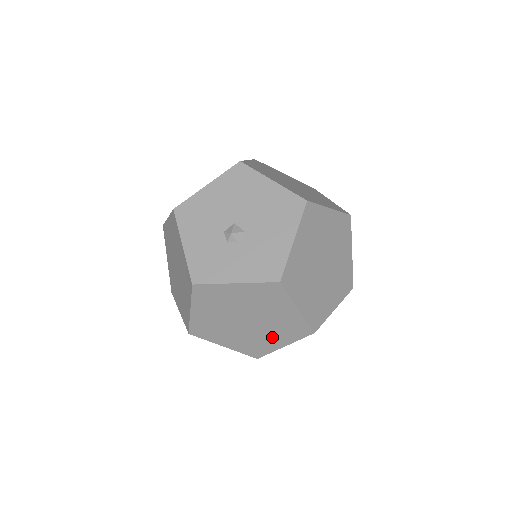
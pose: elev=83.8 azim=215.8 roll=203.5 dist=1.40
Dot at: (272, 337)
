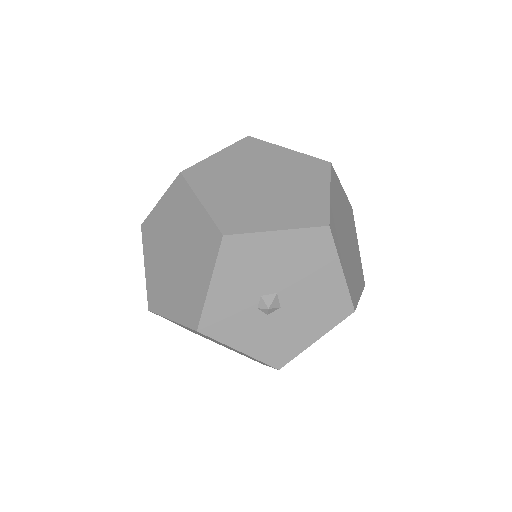
Dot at: occluded
